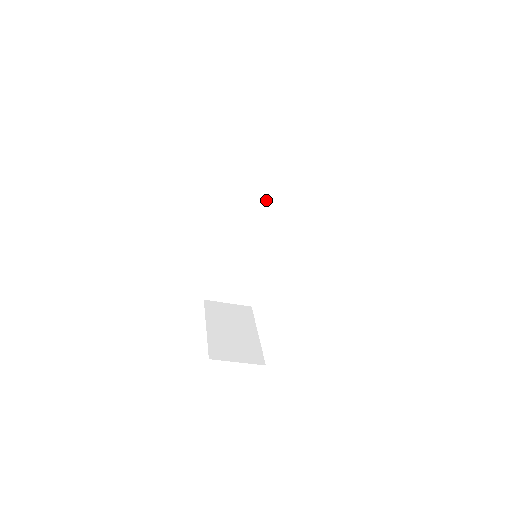
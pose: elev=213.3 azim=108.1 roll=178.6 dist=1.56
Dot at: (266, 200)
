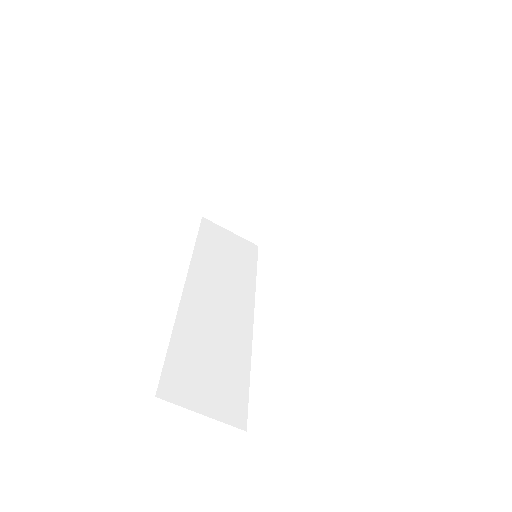
Dot at: (233, 271)
